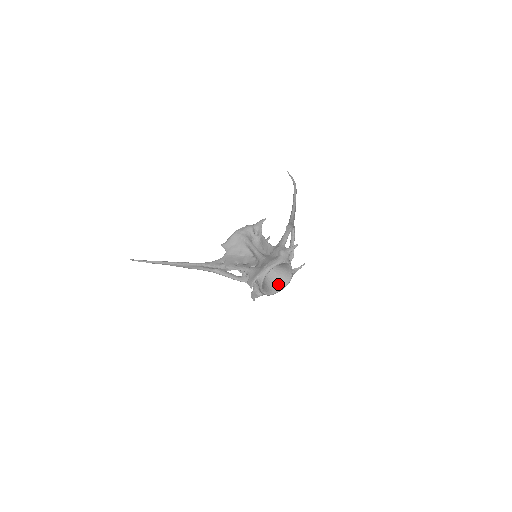
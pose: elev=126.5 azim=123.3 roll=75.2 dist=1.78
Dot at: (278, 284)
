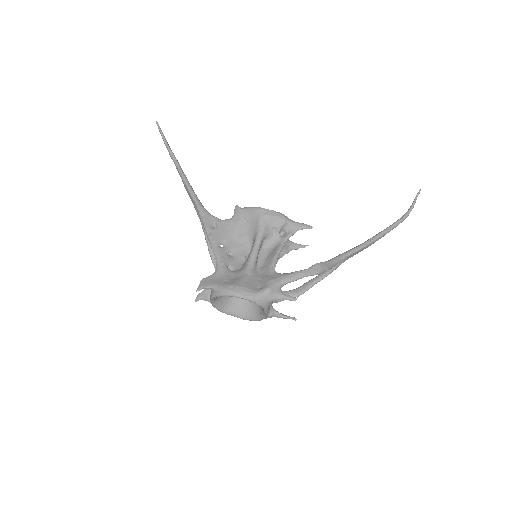
Dot at: (242, 309)
